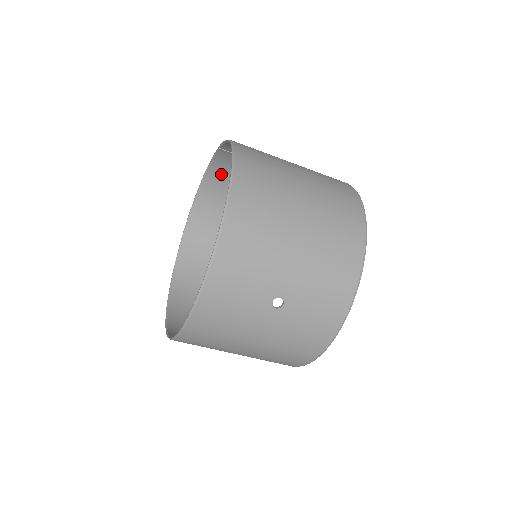
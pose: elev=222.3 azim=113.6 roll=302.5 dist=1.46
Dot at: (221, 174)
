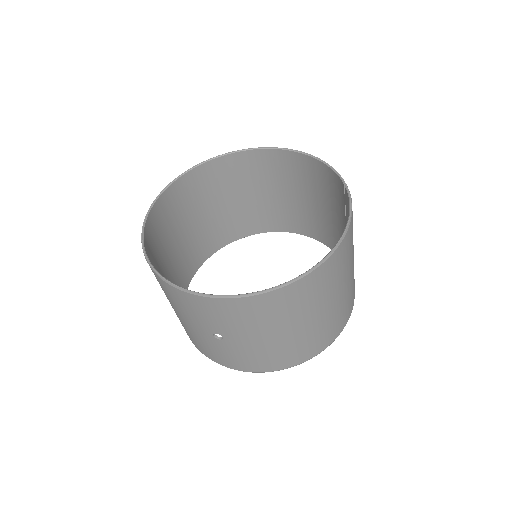
Dot at: (323, 175)
